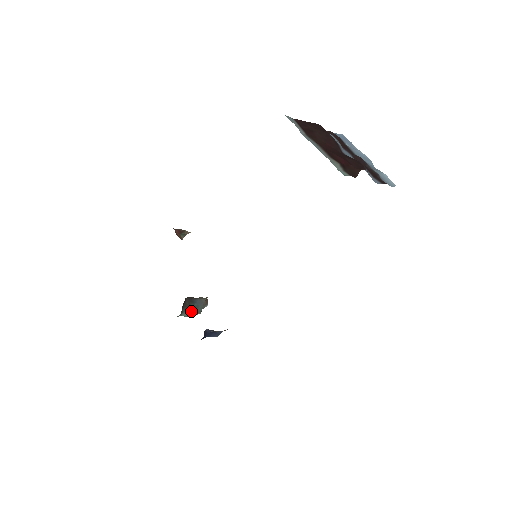
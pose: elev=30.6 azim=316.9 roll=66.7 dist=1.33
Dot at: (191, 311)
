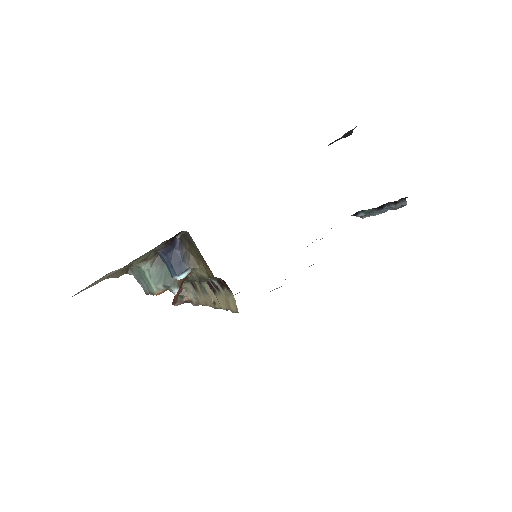
Dot at: (160, 274)
